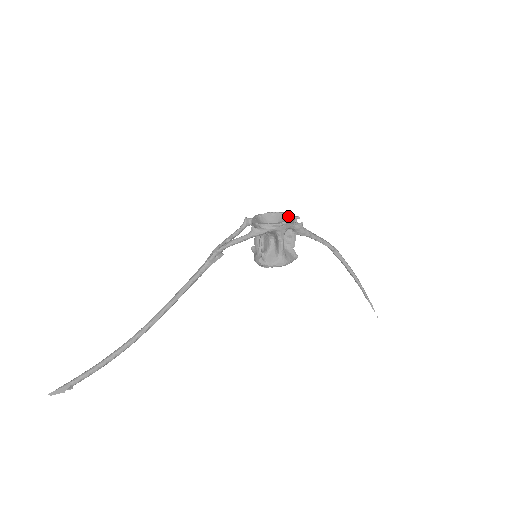
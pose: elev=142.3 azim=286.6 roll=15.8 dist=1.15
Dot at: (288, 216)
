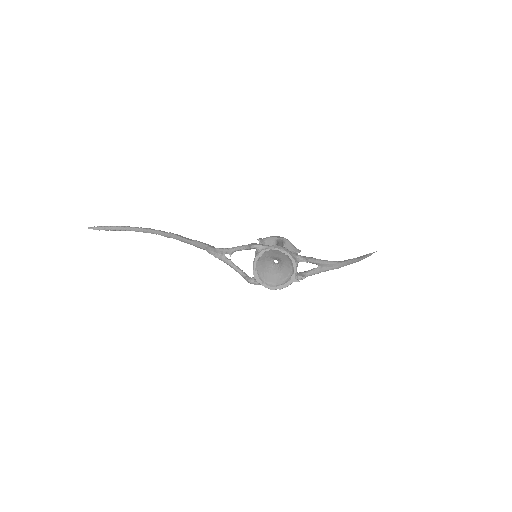
Dot at: (293, 270)
